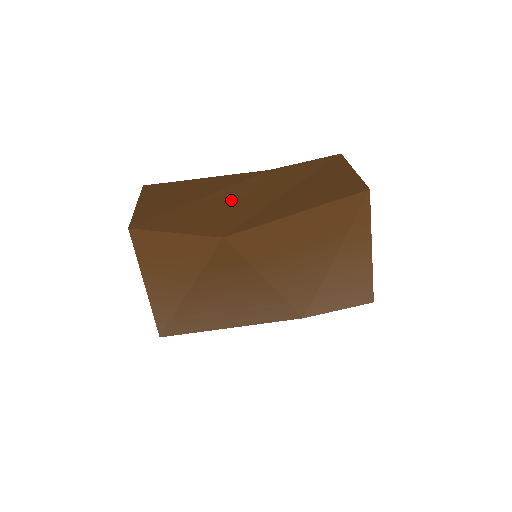
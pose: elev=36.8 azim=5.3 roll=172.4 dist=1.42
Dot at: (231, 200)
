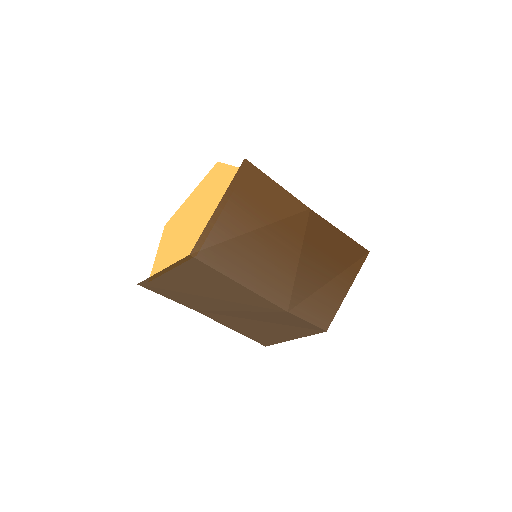
Dot at: occluded
